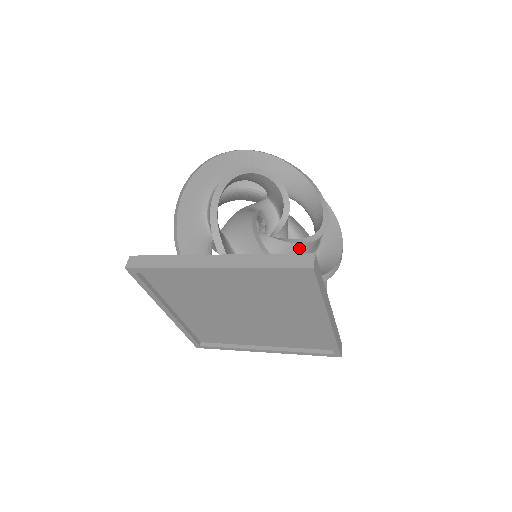
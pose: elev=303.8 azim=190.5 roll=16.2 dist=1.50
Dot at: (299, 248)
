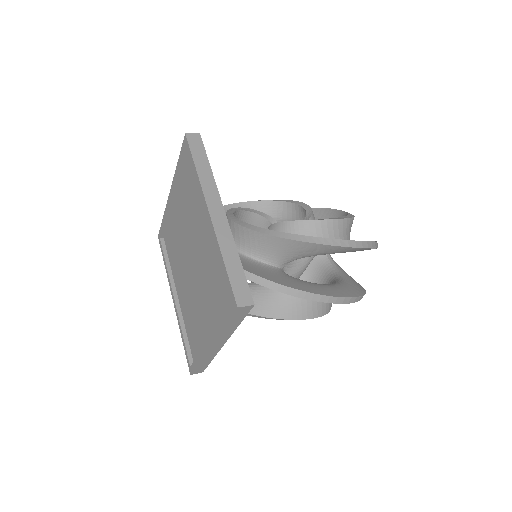
Dot at: (279, 229)
